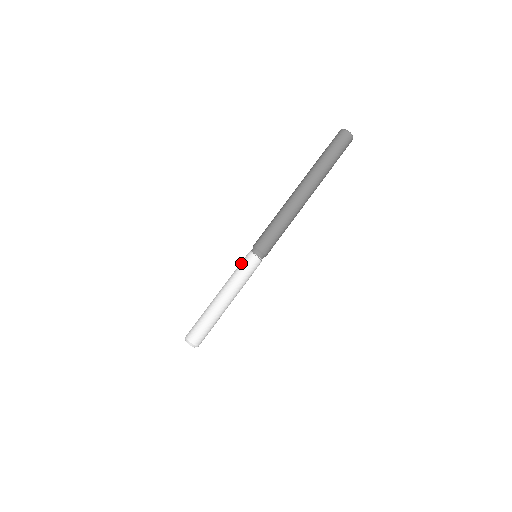
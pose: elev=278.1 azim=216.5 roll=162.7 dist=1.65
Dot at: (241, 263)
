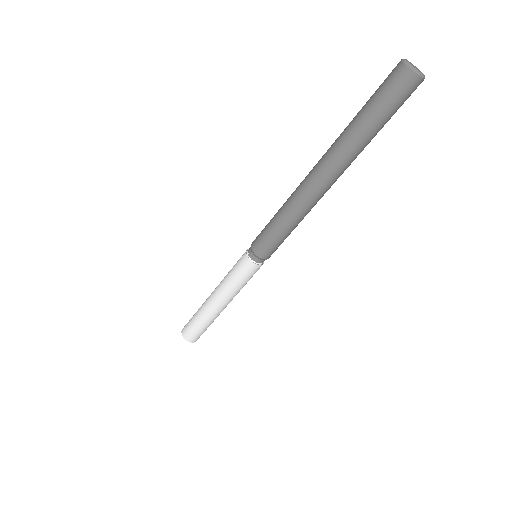
Dot at: (242, 275)
